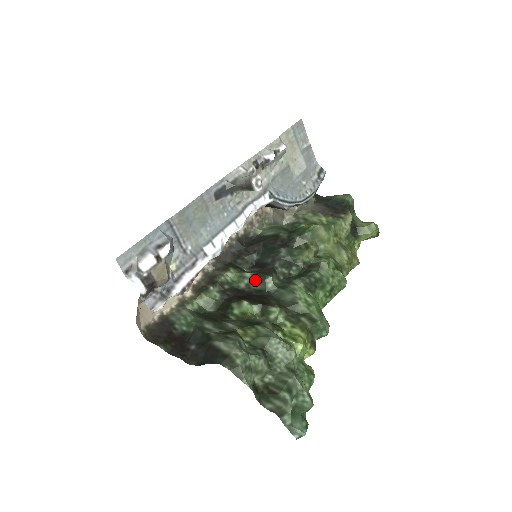
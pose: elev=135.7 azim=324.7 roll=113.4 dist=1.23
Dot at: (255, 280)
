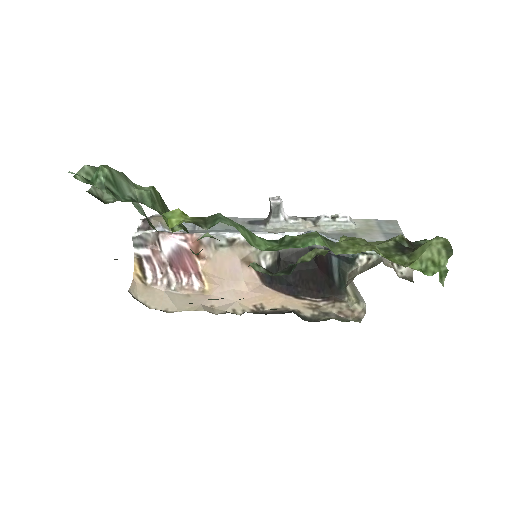
Dot at: occluded
